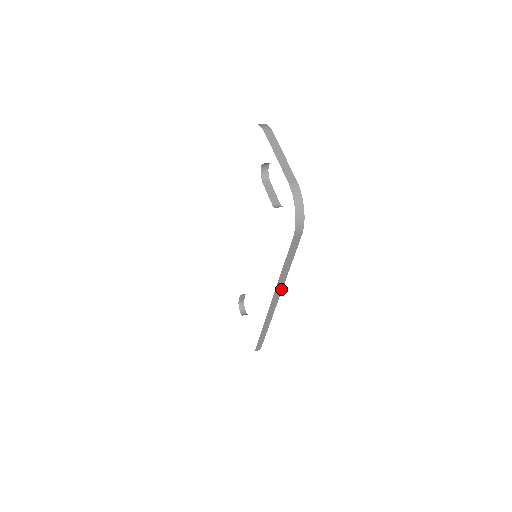
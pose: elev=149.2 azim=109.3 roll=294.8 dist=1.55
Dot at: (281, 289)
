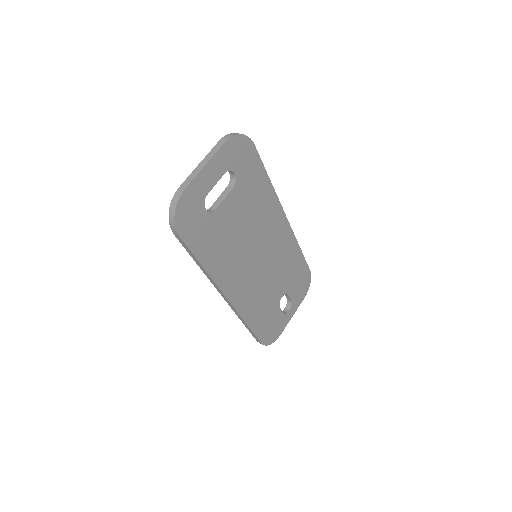
Dot at: (217, 286)
